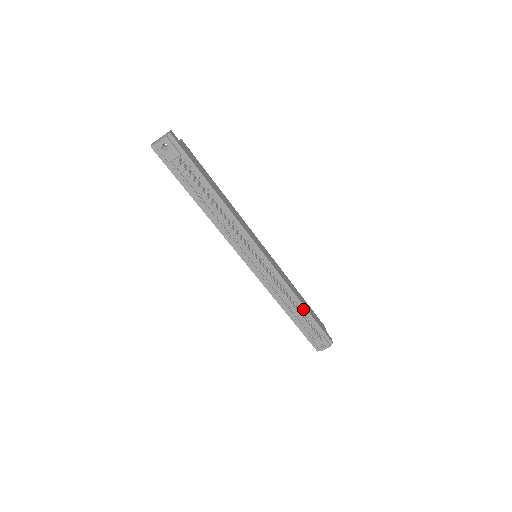
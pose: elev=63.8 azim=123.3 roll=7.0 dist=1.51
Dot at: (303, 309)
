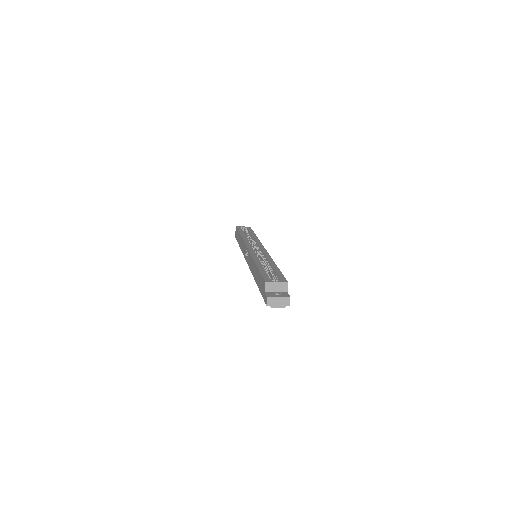
Dot at: occluded
